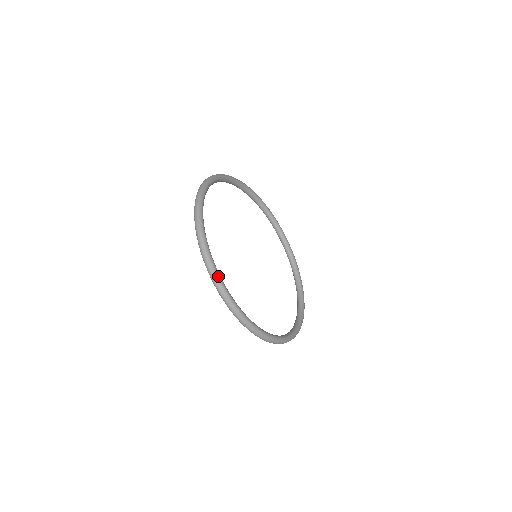
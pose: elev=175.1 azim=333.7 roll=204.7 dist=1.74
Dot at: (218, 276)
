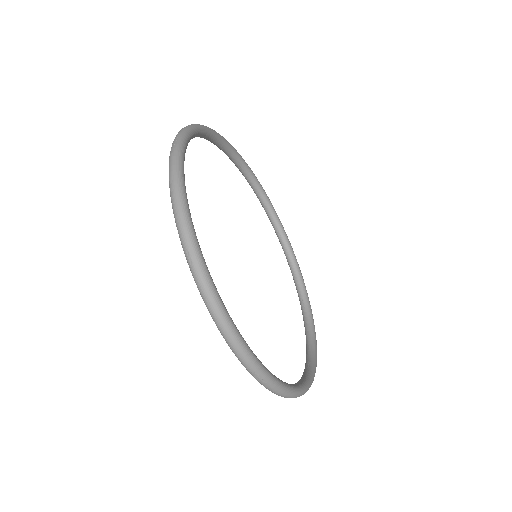
Dot at: (284, 387)
